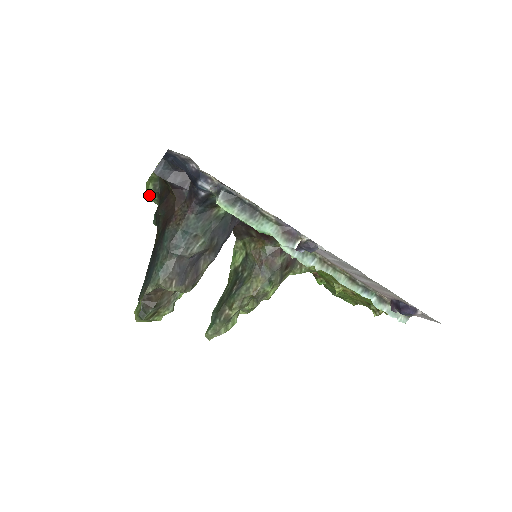
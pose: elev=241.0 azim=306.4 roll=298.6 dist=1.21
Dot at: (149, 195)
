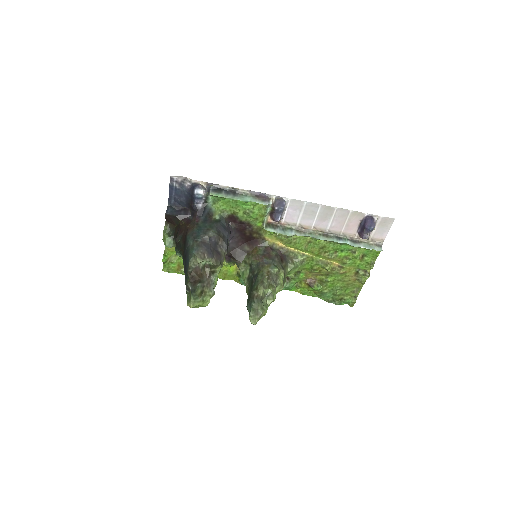
Dot at: (167, 243)
